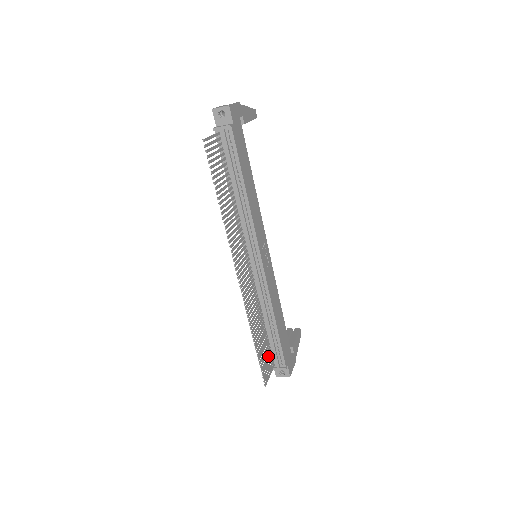
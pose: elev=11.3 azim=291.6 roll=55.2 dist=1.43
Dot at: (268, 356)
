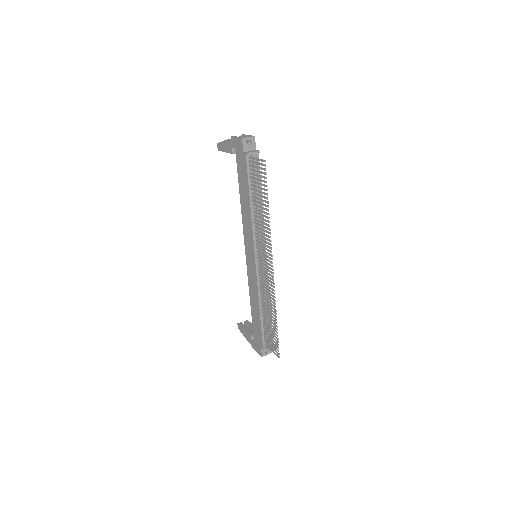
Dot at: (269, 336)
